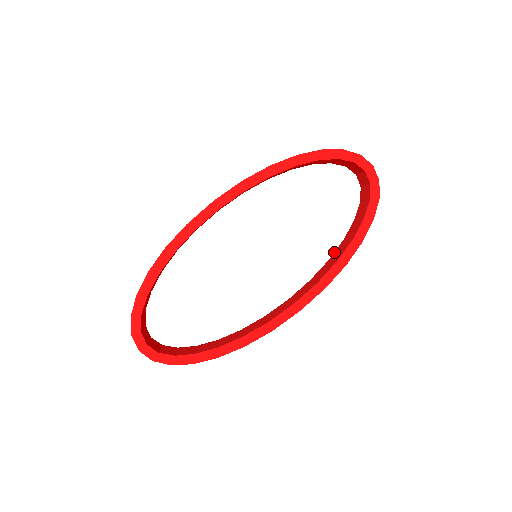
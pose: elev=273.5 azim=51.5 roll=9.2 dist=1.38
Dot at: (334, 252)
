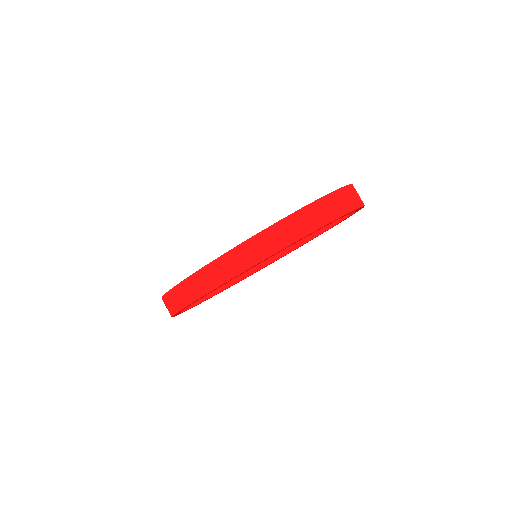
Dot at: occluded
